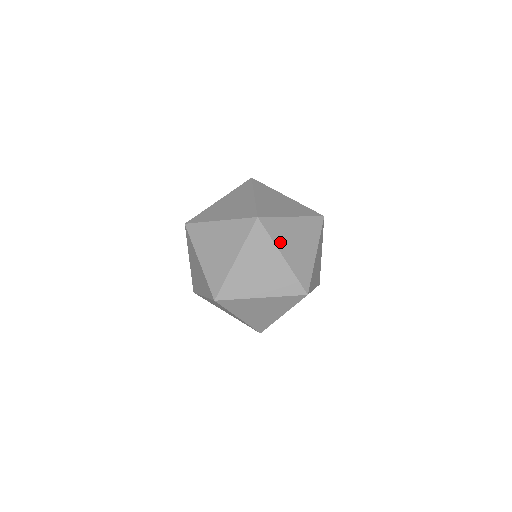
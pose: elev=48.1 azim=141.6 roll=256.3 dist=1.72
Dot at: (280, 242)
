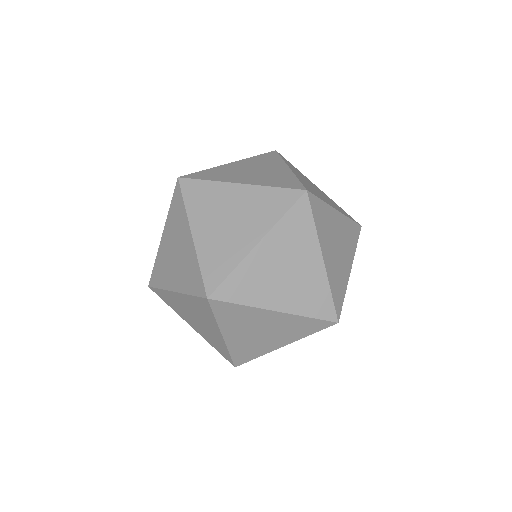
Dot at: (260, 297)
